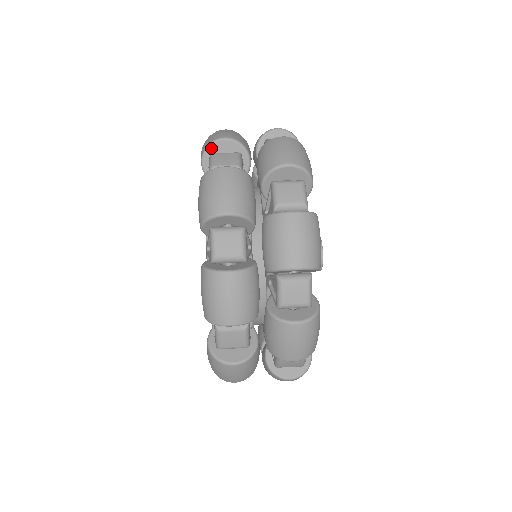
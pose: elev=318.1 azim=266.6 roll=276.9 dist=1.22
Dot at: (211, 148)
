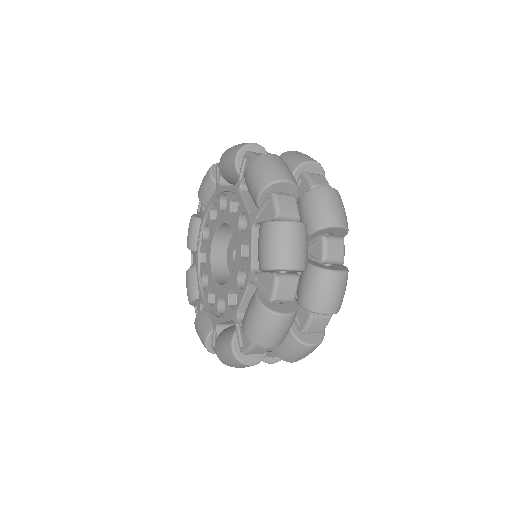
Dot at: (196, 214)
